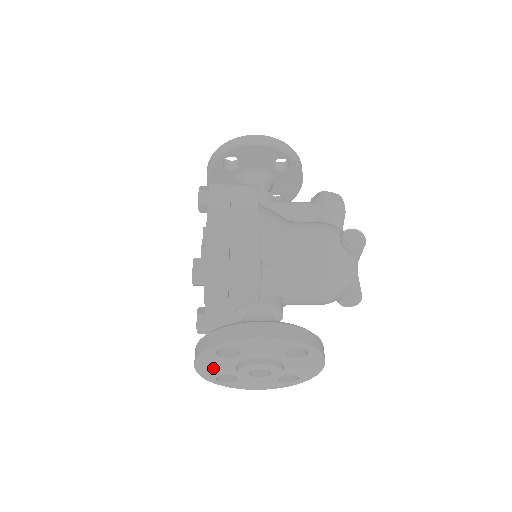
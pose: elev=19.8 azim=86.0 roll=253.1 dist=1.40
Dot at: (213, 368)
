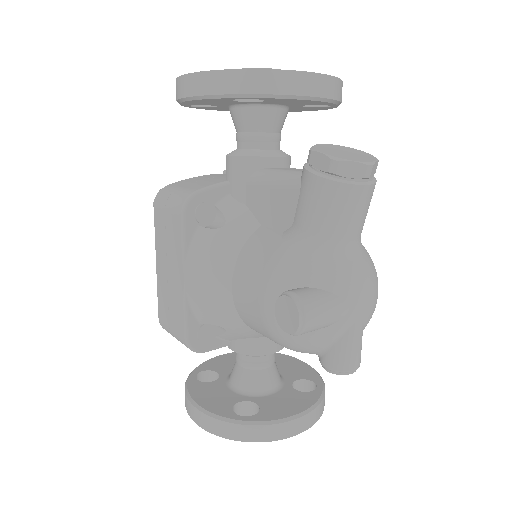
Dot at: occluded
